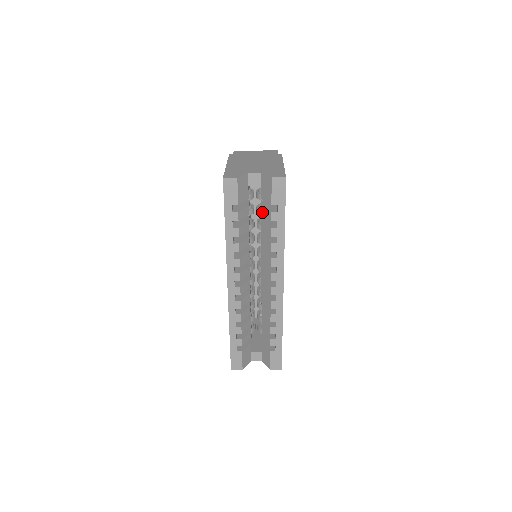
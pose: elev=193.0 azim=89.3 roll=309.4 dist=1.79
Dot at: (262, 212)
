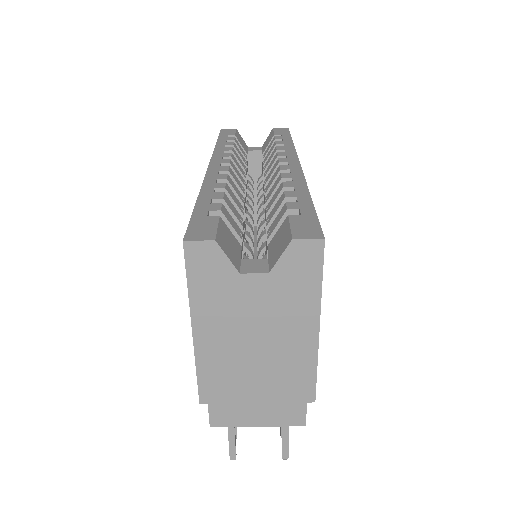
Dot at: (264, 156)
